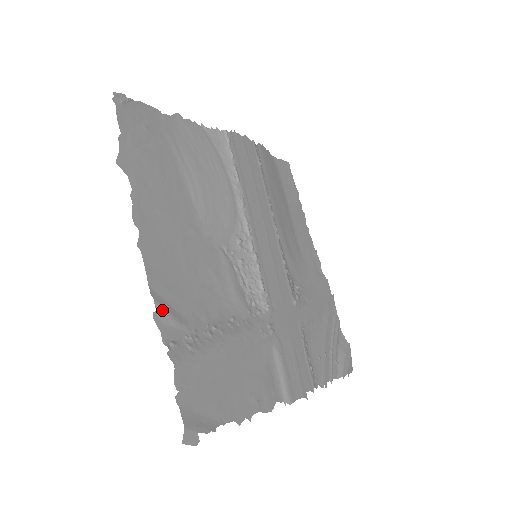
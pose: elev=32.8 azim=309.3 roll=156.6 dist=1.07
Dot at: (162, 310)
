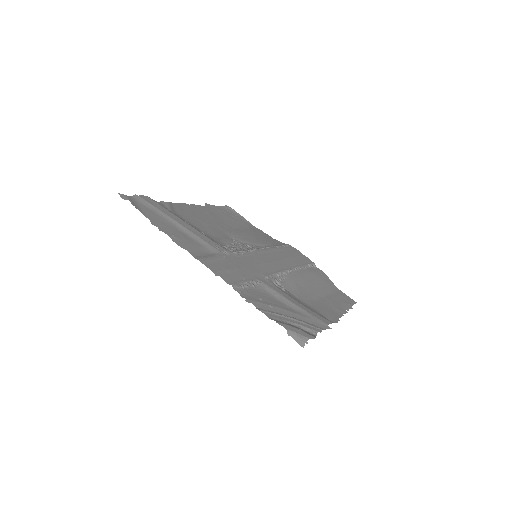
Dot at: (168, 204)
